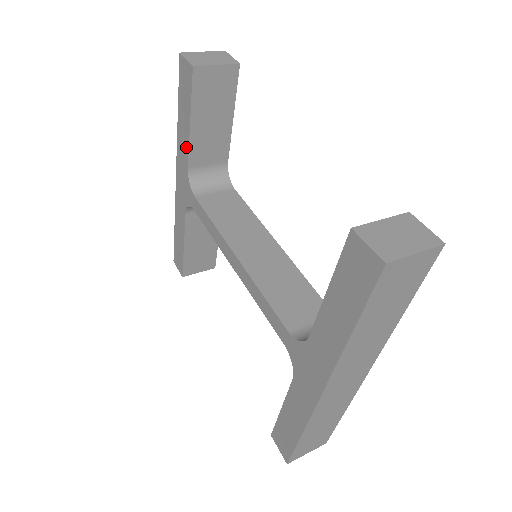
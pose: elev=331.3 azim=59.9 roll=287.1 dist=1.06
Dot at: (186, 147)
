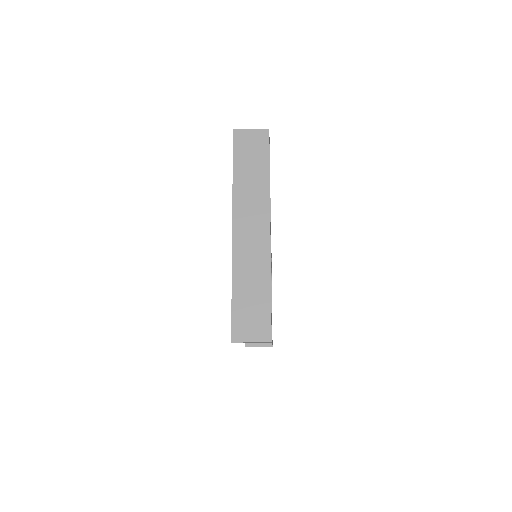
Dot at: occluded
